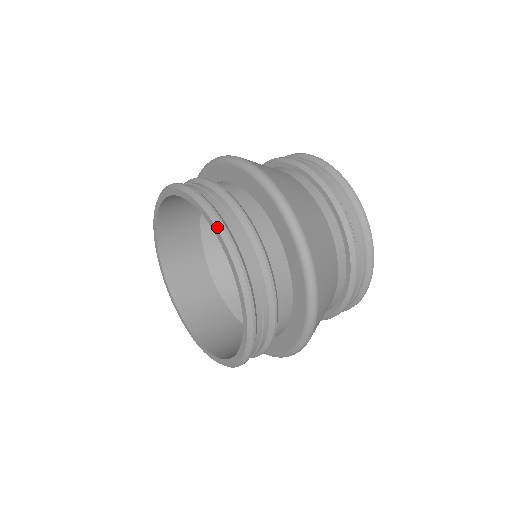
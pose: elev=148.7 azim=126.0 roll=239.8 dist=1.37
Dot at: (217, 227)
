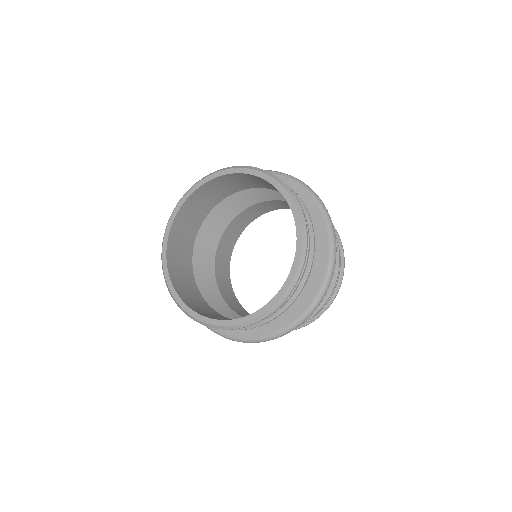
Dot at: (256, 169)
